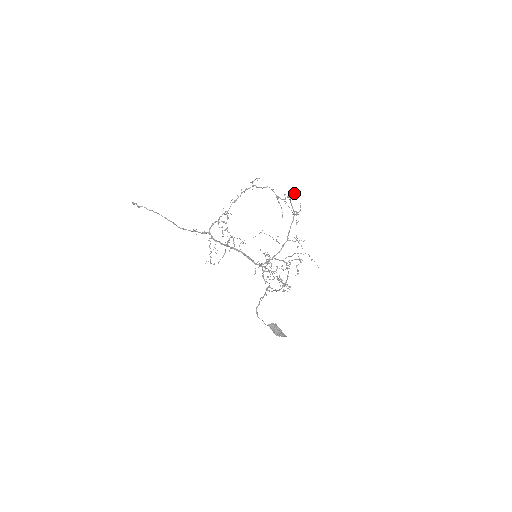
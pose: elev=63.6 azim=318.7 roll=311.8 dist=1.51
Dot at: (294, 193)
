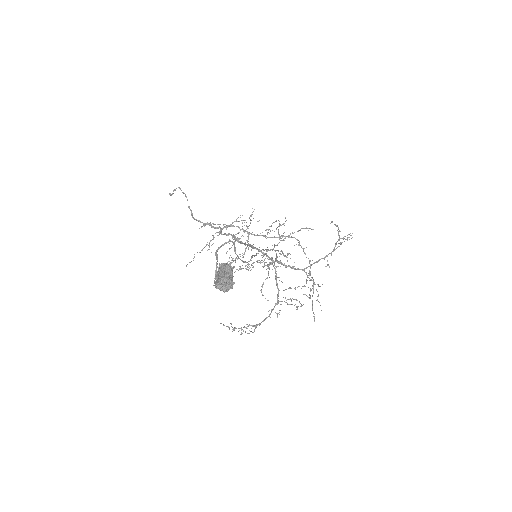
Dot at: (348, 234)
